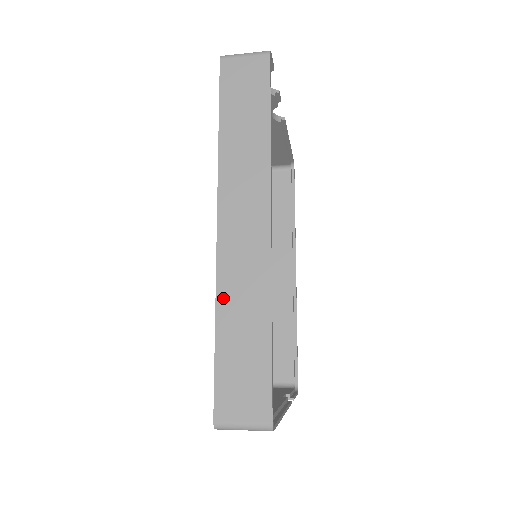
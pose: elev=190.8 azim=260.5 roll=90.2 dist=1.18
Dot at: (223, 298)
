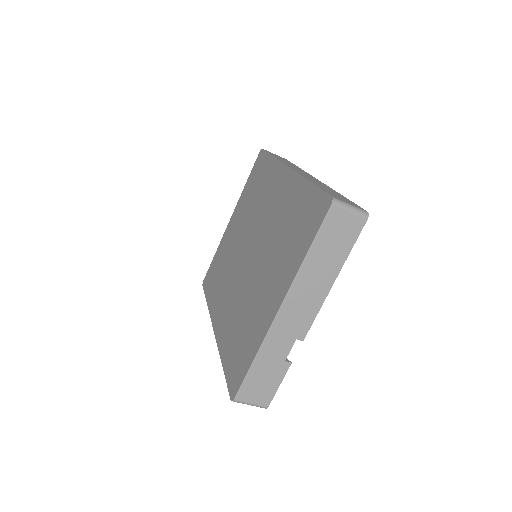
Dot at: (307, 178)
